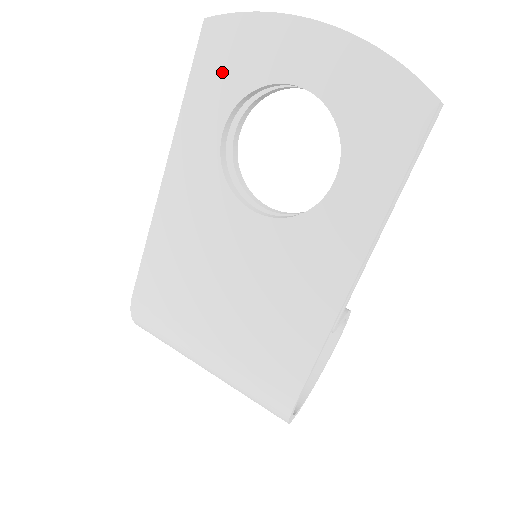
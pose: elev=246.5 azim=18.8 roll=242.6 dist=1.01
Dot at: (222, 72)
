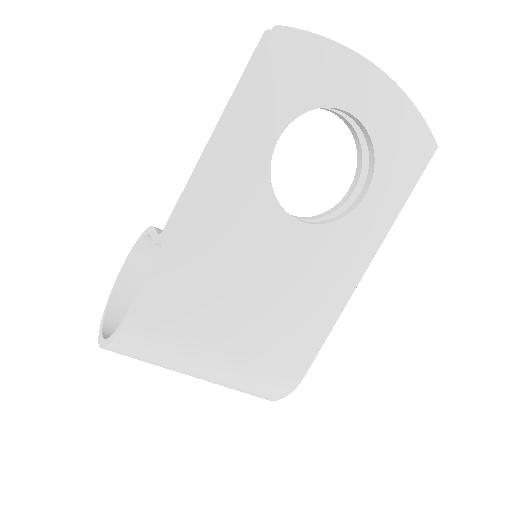
Dot at: (287, 84)
